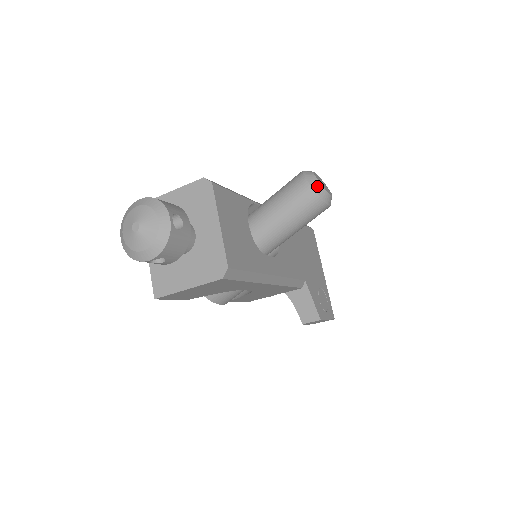
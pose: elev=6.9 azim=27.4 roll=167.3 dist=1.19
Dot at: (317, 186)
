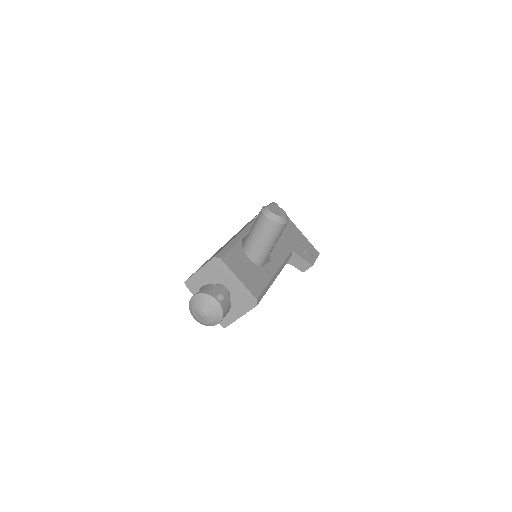
Dot at: (276, 218)
